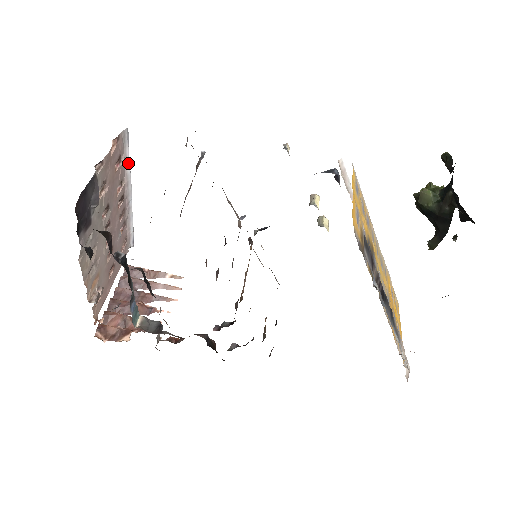
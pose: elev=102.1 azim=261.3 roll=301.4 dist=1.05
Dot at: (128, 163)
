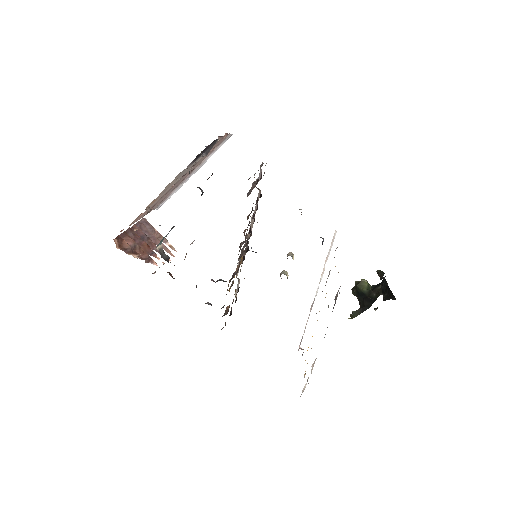
Dot at: occluded
